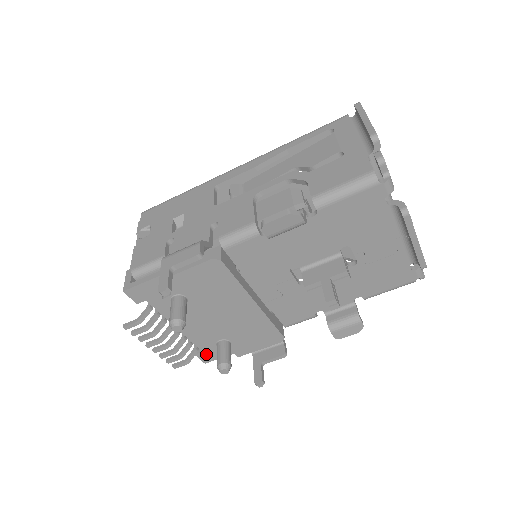
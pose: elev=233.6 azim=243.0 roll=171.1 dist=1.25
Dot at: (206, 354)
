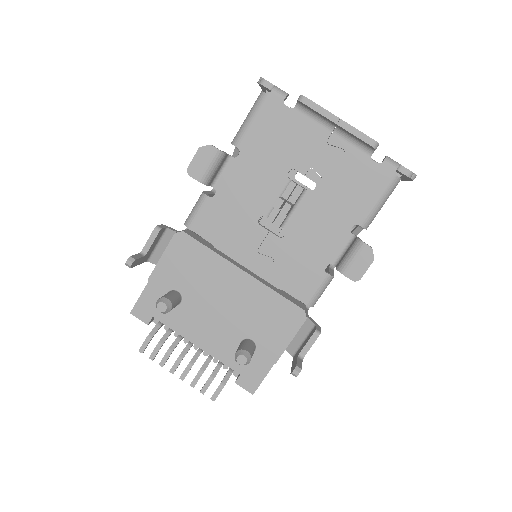
Dot at: (246, 377)
